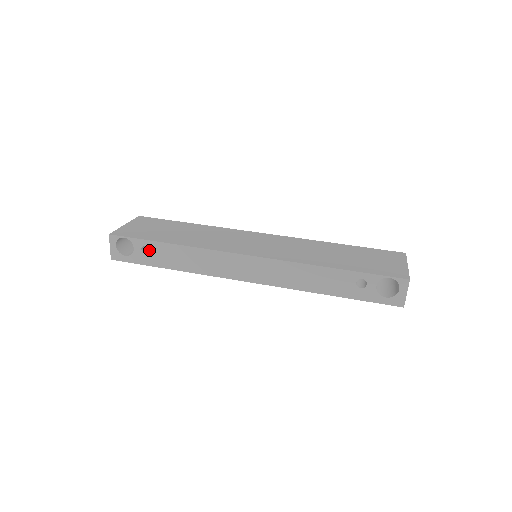
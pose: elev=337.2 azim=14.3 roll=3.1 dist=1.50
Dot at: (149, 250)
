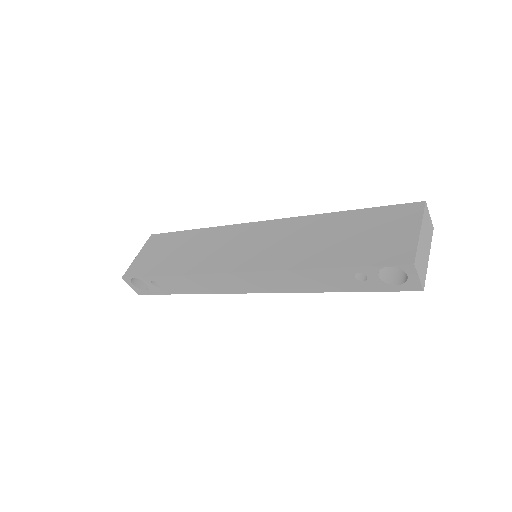
Dot at: occluded
